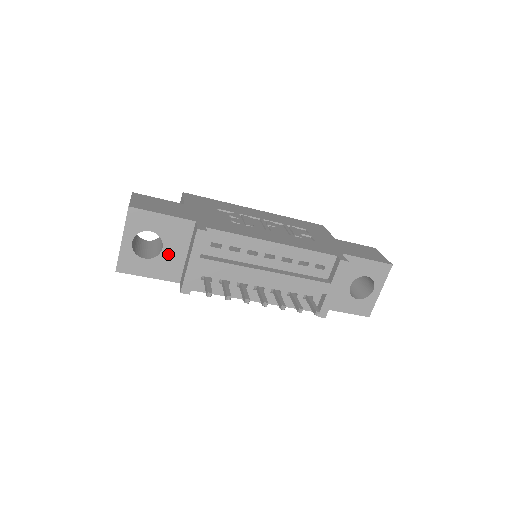
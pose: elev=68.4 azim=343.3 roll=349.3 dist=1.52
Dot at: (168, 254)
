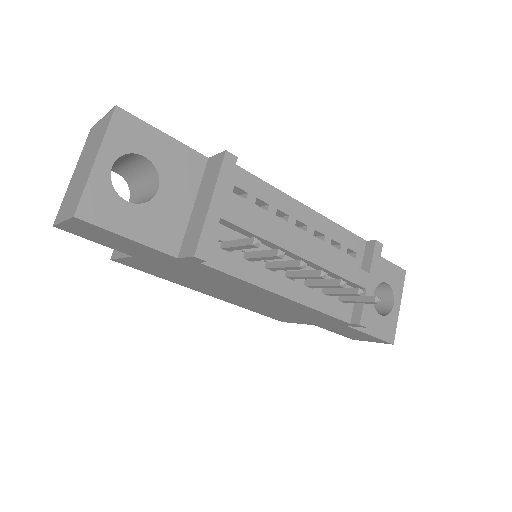
Dot at: (165, 202)
